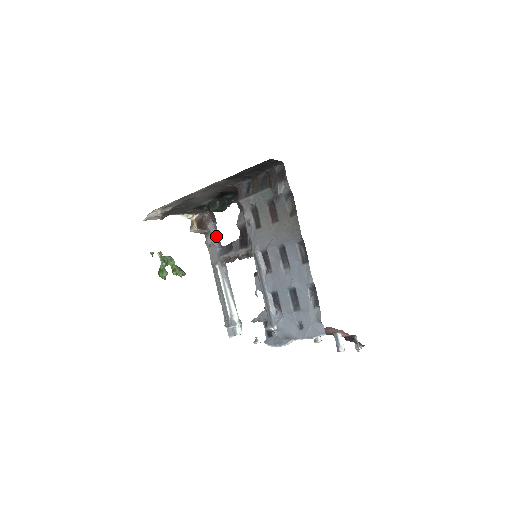
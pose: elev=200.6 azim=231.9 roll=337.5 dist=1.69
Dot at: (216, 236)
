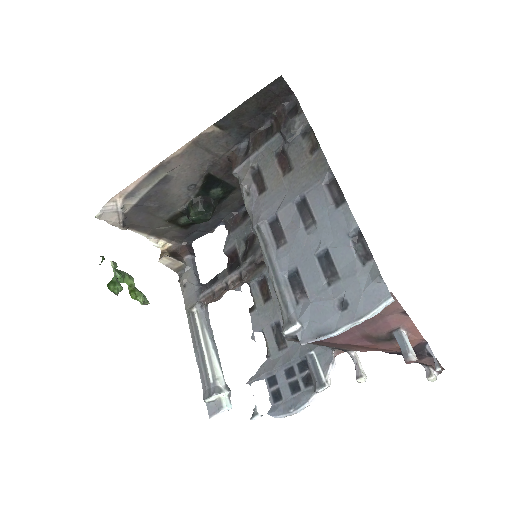
Dot at: (194, 272)
